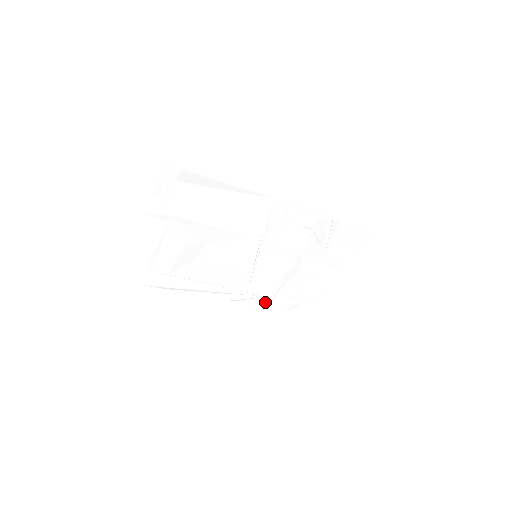
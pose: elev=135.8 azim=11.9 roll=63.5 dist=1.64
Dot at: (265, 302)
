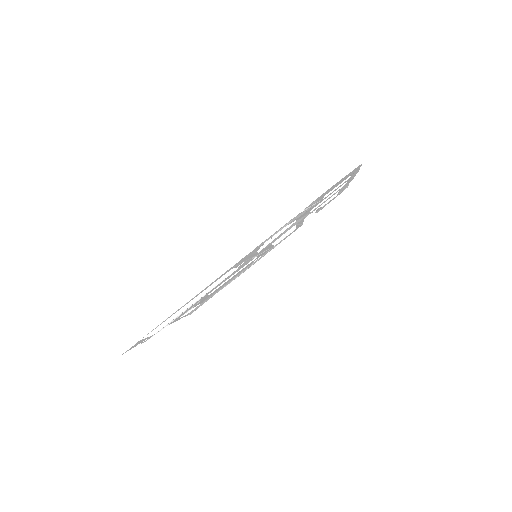
Dot at: (296, 229)
